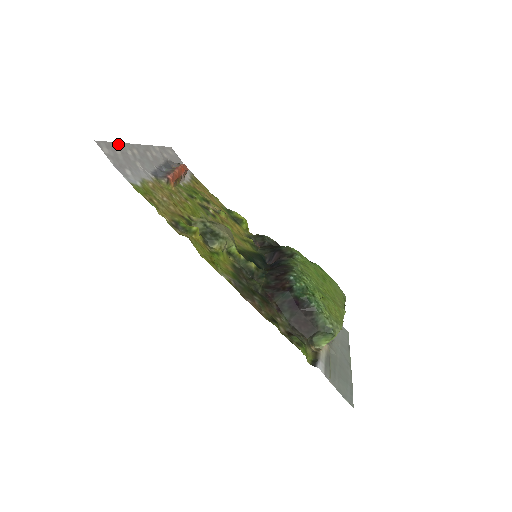
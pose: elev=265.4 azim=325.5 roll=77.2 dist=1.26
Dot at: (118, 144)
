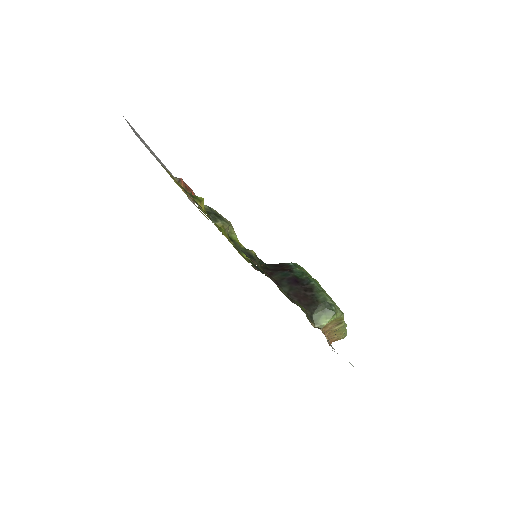
Dot at: occluded
